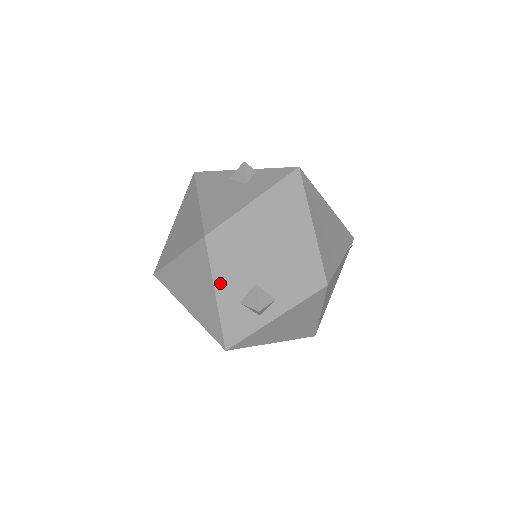
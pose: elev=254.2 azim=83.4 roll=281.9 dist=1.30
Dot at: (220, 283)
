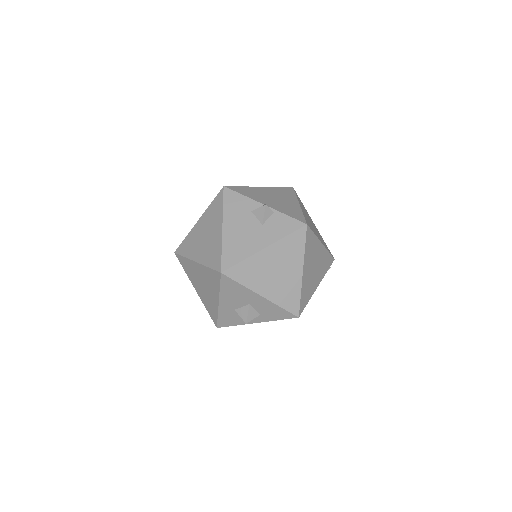
Dot at: (224, 297)
